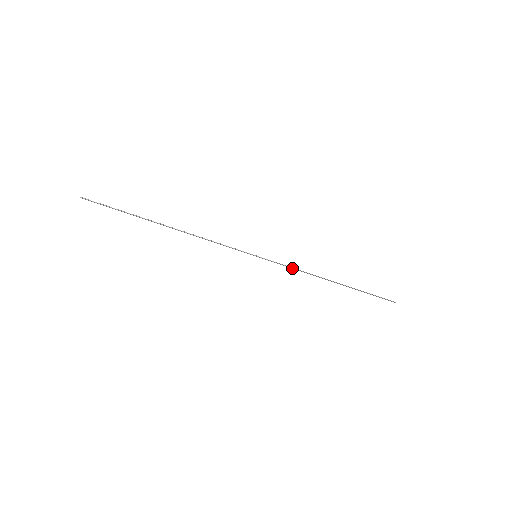
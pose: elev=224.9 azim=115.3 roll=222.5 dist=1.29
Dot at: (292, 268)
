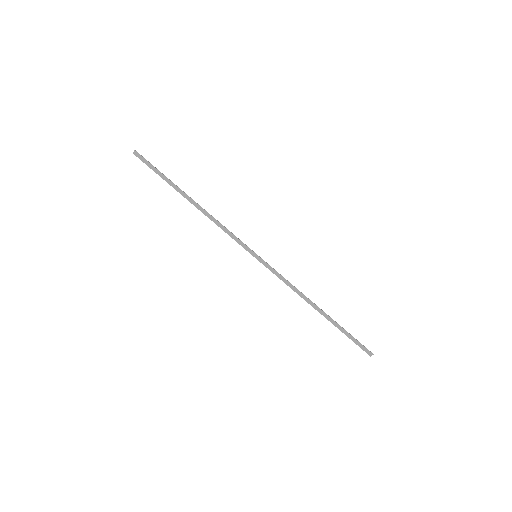
Dot at: (284, 280)
